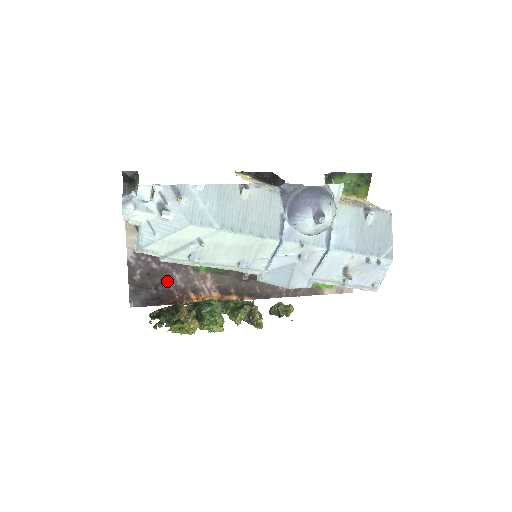
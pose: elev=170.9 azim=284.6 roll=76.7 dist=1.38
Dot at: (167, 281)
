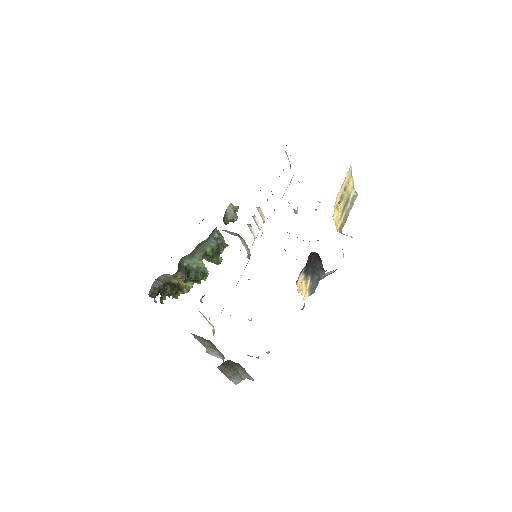
Dot at: occluded
